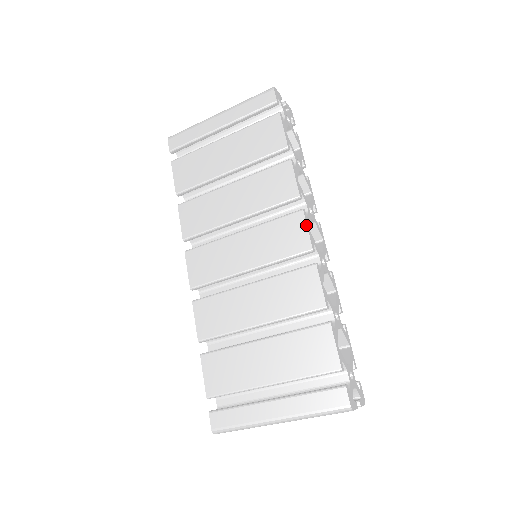
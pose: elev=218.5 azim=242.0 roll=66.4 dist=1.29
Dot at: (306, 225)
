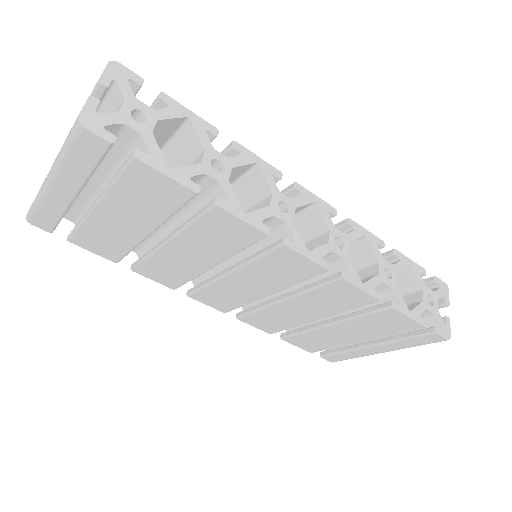
Dot at: (302, 256)
